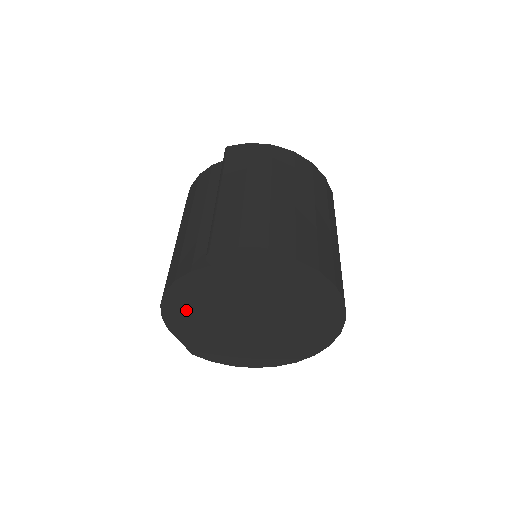
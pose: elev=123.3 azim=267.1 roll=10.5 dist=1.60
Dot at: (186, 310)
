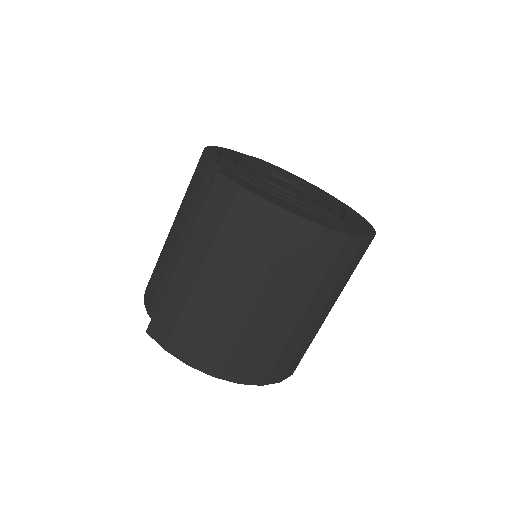
Dot at: occluded
